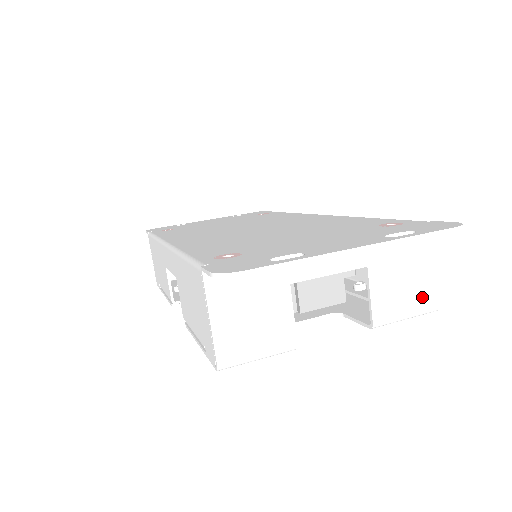
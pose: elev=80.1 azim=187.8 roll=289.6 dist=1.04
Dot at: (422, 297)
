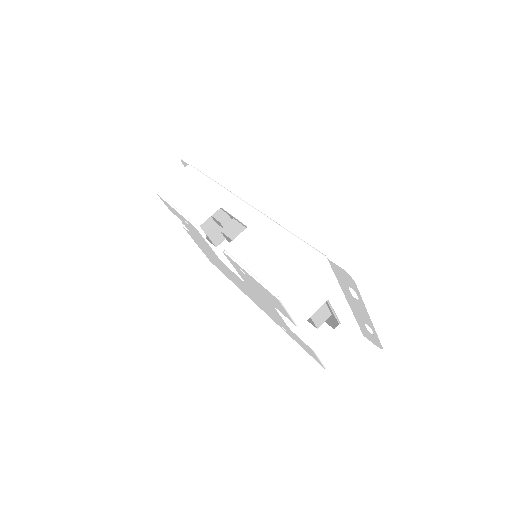
Dot at: (333, 358)
